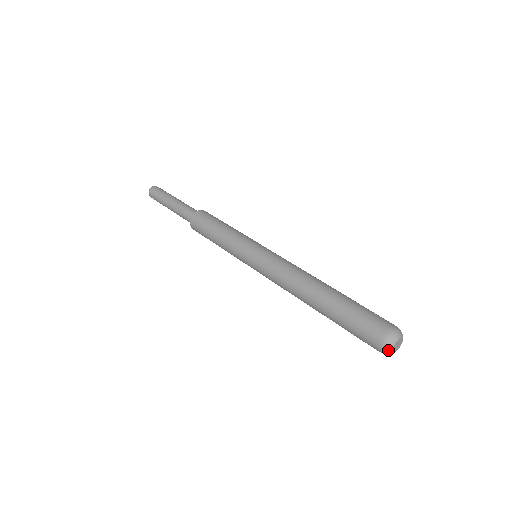
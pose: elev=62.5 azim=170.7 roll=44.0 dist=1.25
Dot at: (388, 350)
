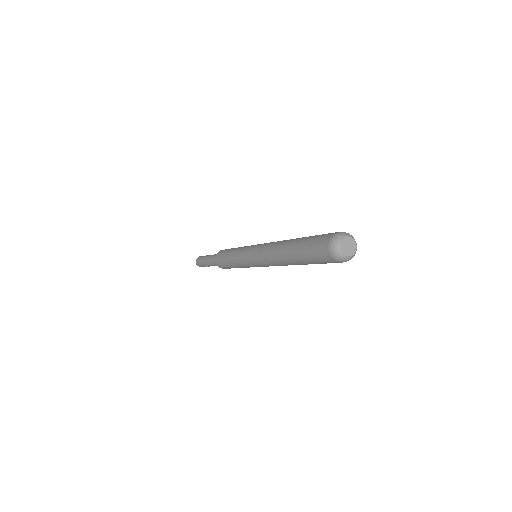
Dot at: (336, 247)
